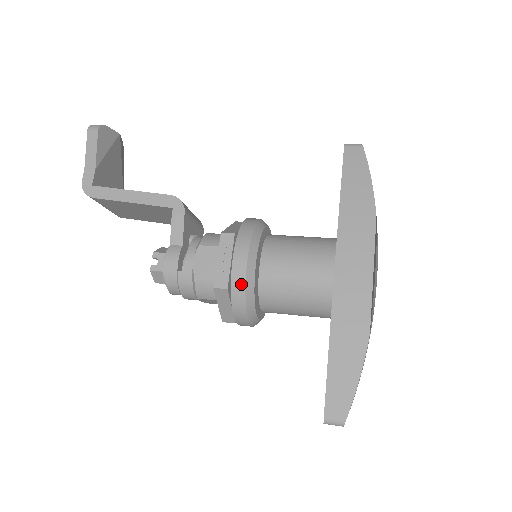
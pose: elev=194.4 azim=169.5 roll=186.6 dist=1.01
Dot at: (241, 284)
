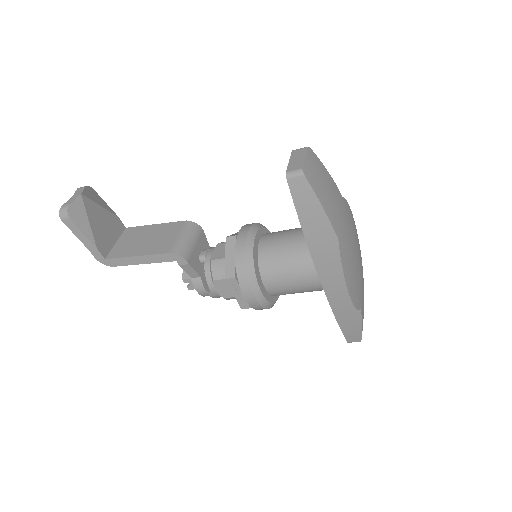
Dot at: (259, 307)
